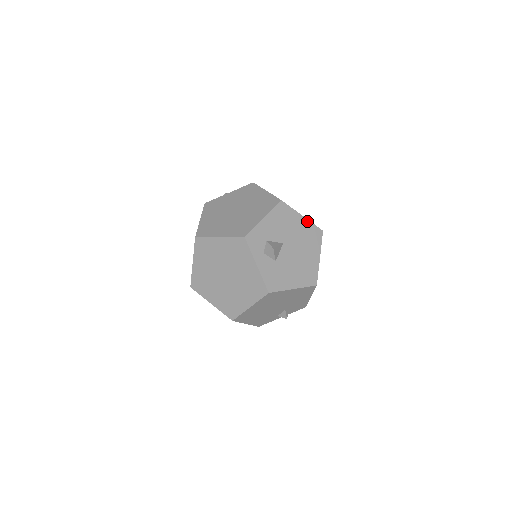
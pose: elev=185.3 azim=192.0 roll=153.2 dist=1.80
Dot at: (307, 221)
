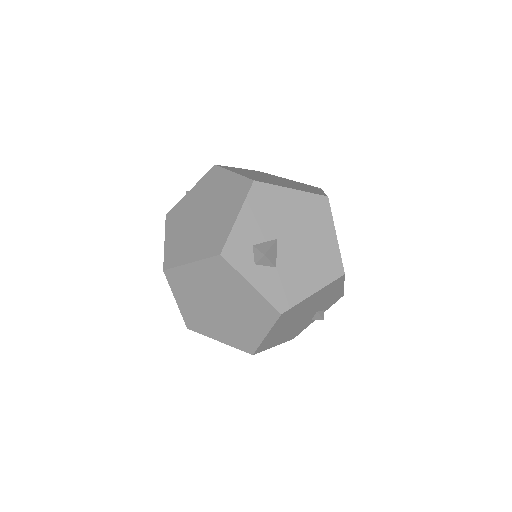
Dot at: (301, 193)
